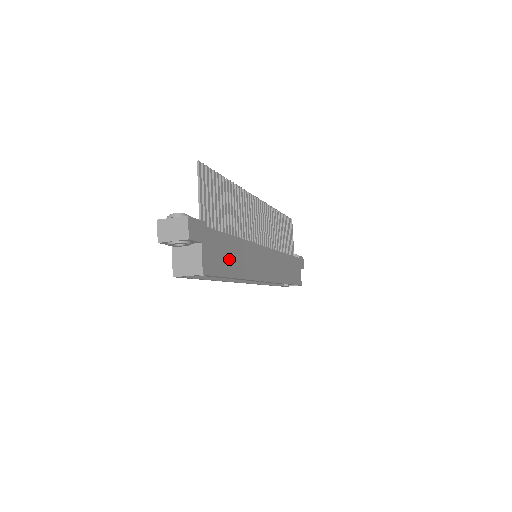
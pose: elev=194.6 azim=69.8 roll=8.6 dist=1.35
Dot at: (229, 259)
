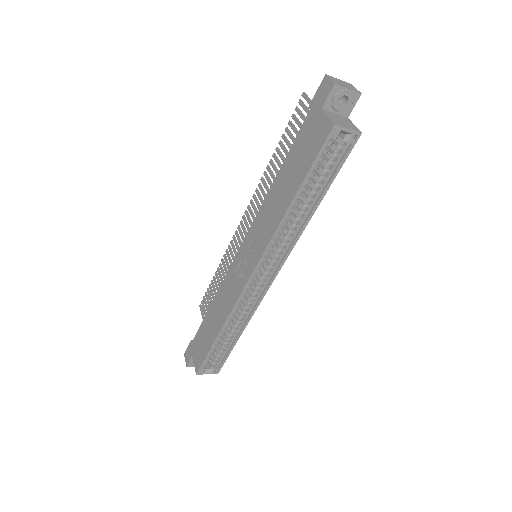
Dot at: occluded
